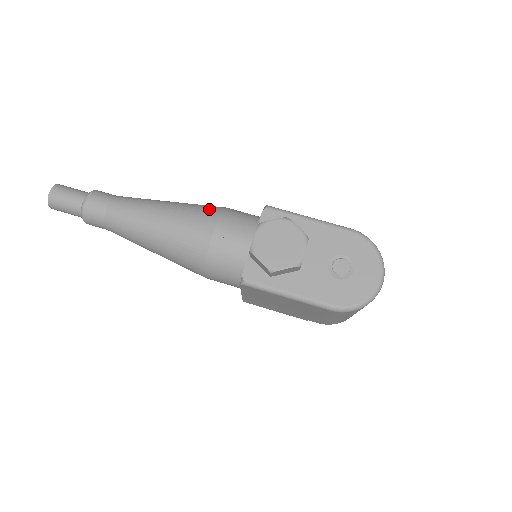
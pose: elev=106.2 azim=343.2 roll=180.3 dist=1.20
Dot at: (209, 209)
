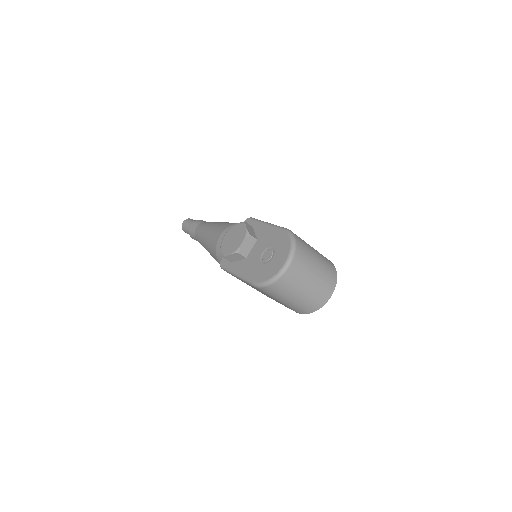
Dot at: (229, 224)
